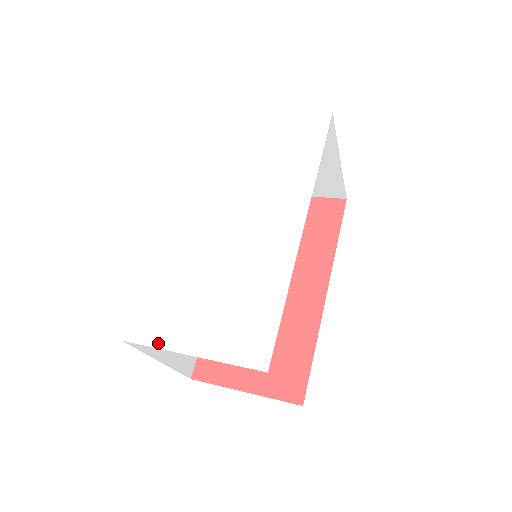
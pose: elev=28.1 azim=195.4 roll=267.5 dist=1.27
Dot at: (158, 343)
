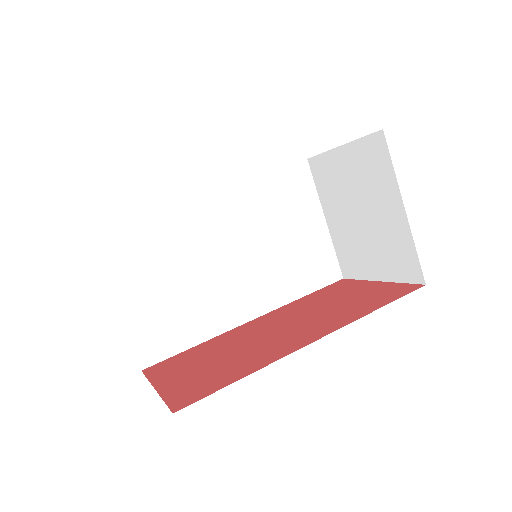
Dot at: occluded
